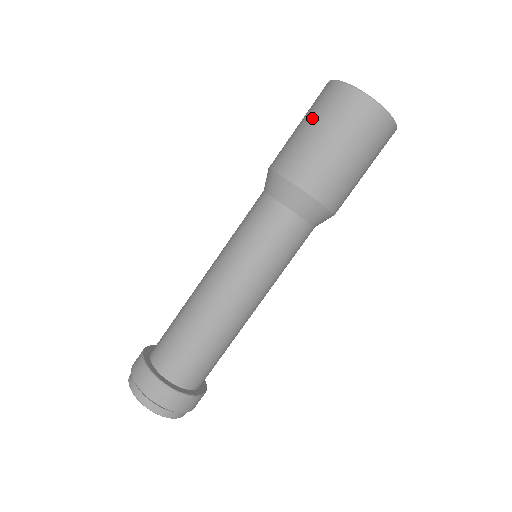
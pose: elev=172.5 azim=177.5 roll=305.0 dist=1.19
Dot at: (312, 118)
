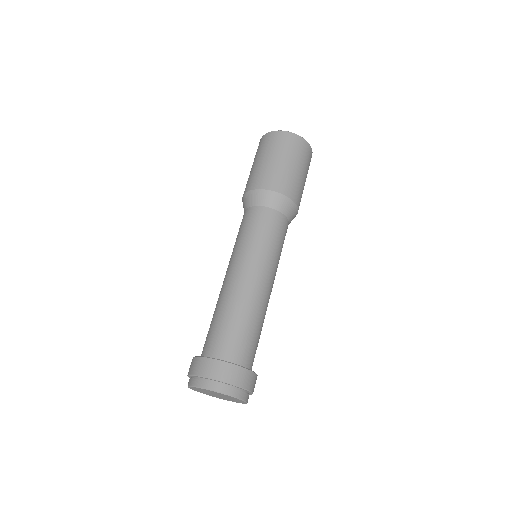
Dot at: (281, 154)
